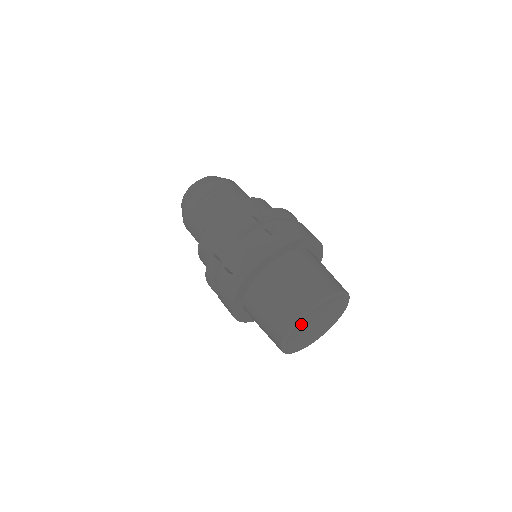
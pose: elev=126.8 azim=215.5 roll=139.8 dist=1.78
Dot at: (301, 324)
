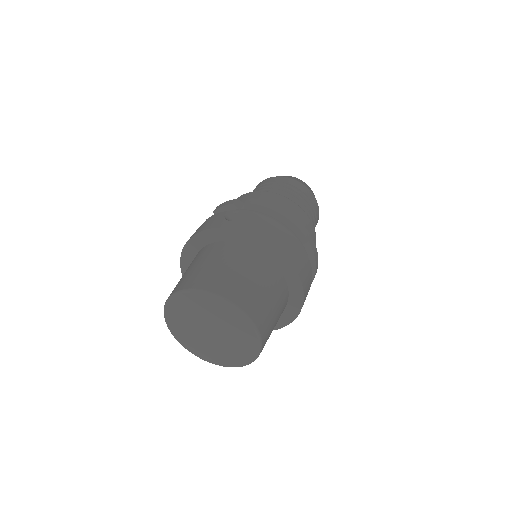
Dot at: (177, 308)
